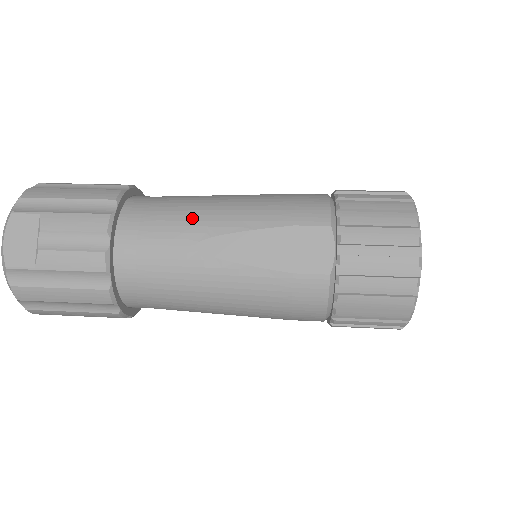
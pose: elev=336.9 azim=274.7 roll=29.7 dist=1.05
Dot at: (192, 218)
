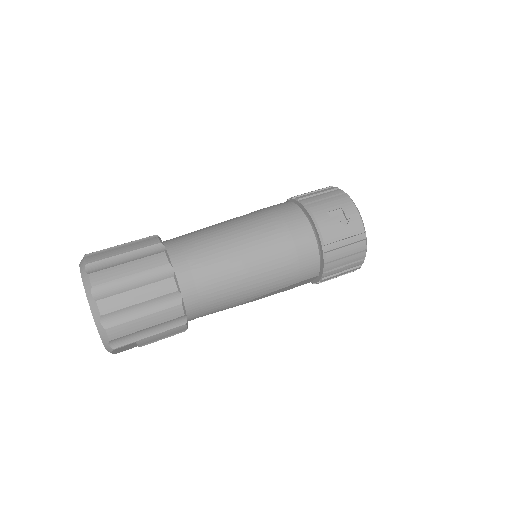
Dot at: (236, 299)
